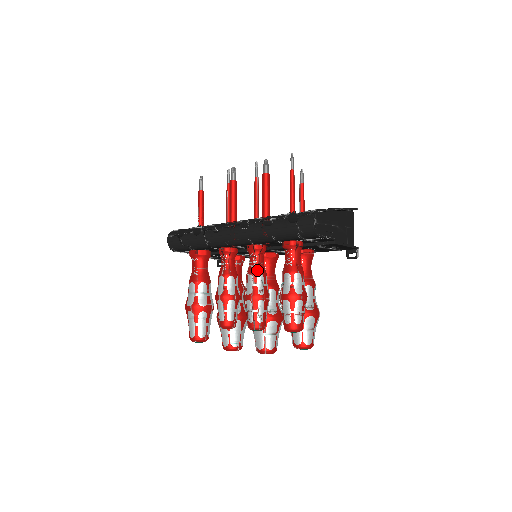
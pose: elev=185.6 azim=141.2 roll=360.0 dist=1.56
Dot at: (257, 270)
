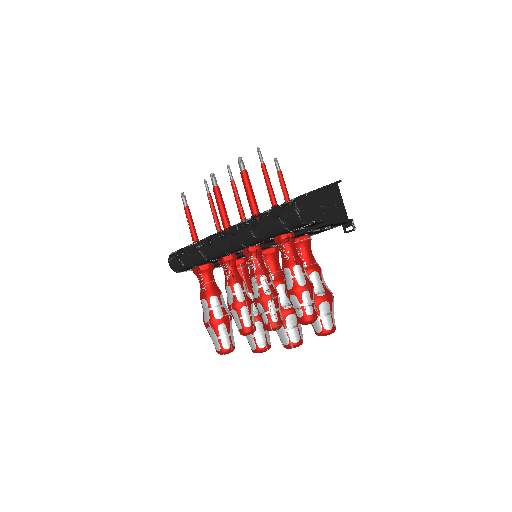
Dot at: (258, 272)
